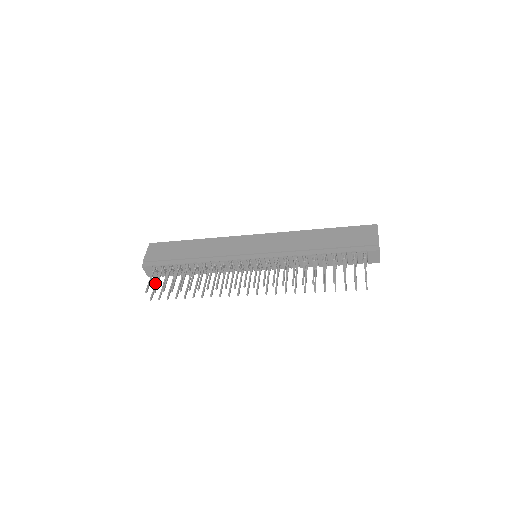
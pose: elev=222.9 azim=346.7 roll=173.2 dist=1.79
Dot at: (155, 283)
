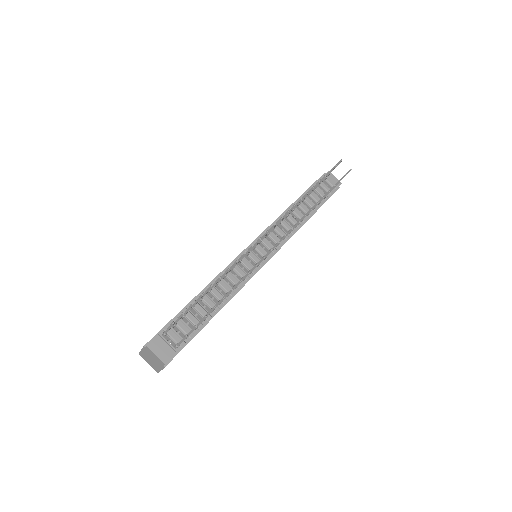
Dot at: (178, 343)
